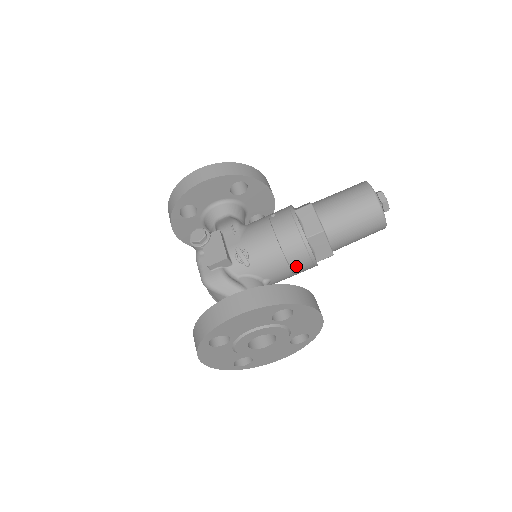
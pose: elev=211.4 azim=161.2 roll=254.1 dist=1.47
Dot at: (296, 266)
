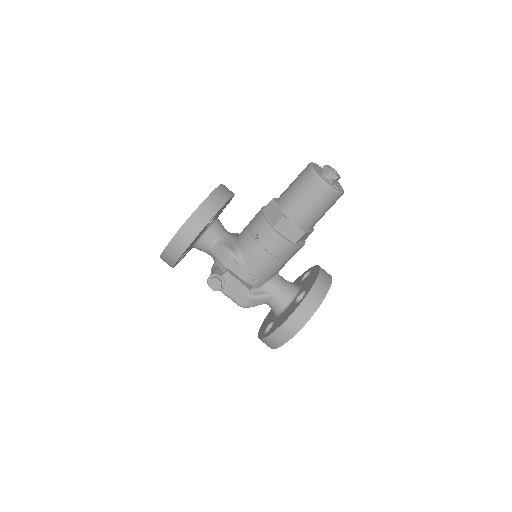
Dot at: occluded
